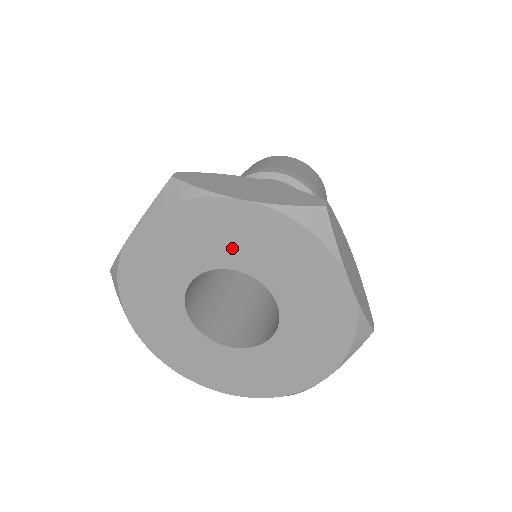
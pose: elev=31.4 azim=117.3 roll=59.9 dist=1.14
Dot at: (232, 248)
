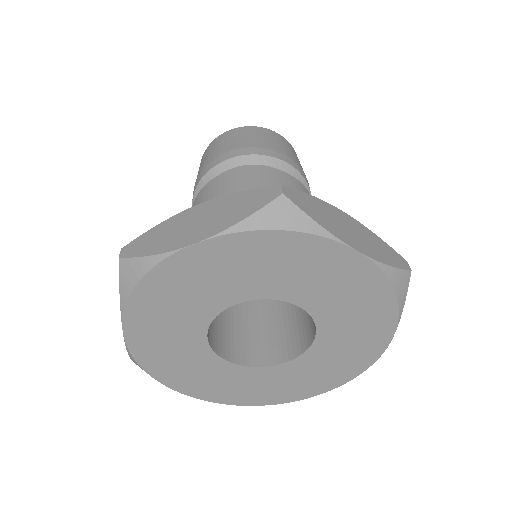
Dot at: (311, 287)
